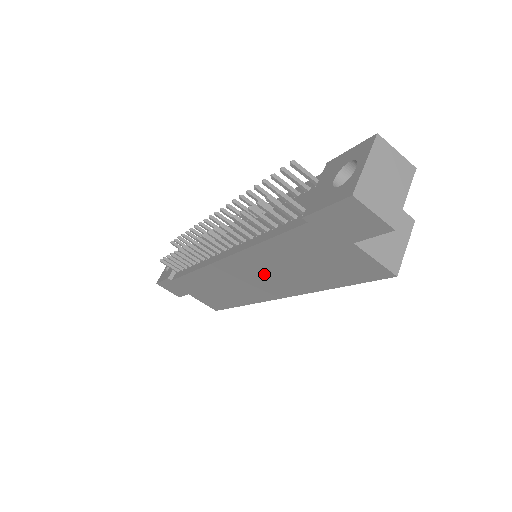
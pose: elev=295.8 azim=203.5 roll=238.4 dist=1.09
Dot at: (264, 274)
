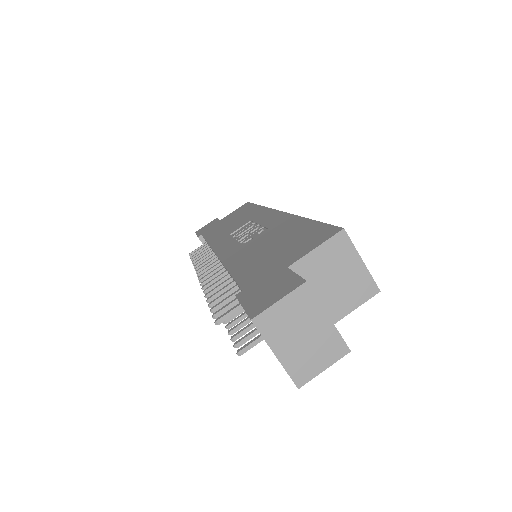
Dot at: occluded
